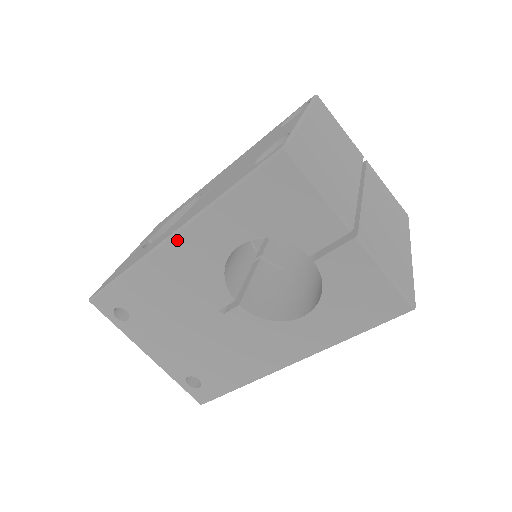
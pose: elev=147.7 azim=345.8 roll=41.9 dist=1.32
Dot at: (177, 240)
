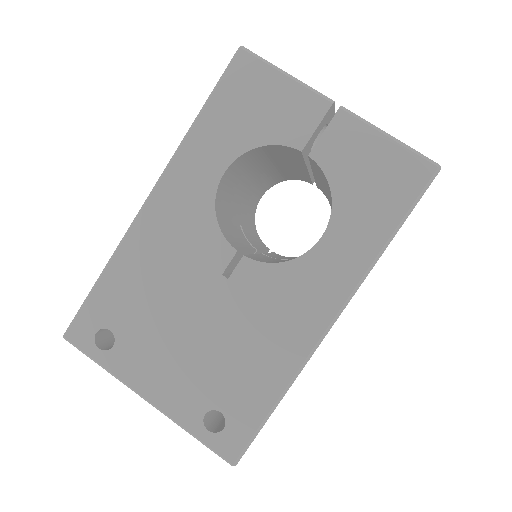
Dot at: (156, 196)
